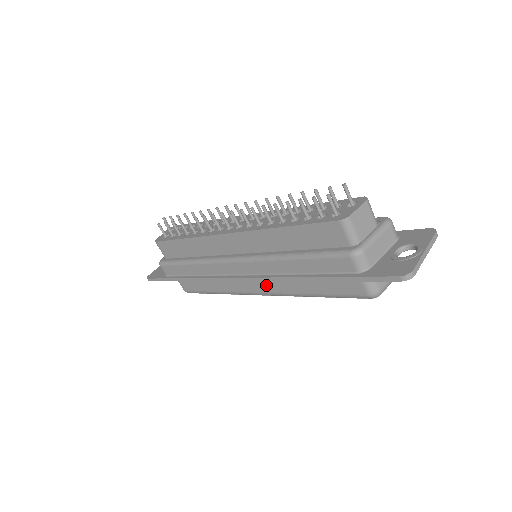
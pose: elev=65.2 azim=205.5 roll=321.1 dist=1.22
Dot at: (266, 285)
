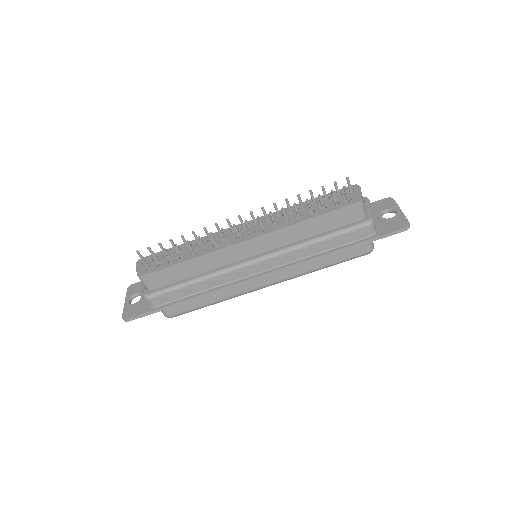
Dot at: (277, 275)
